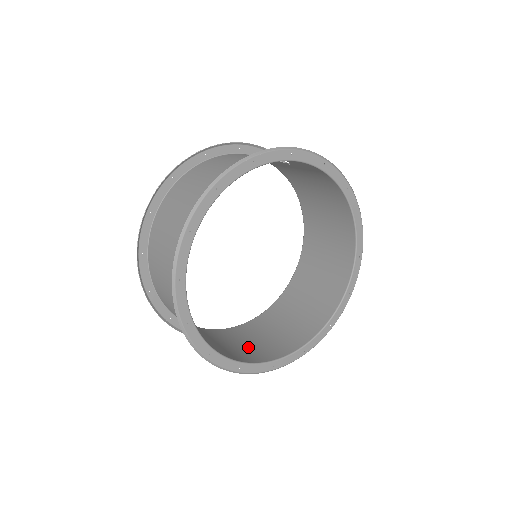
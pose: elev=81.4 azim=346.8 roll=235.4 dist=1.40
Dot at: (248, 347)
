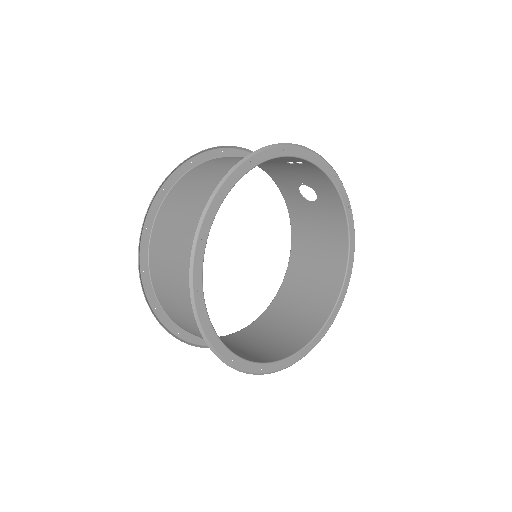
Dot at: occluded
